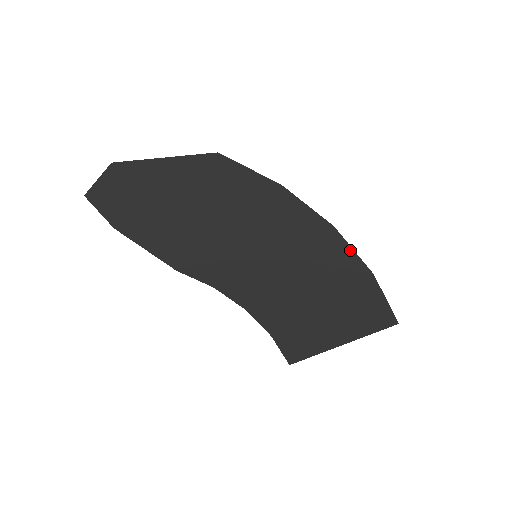
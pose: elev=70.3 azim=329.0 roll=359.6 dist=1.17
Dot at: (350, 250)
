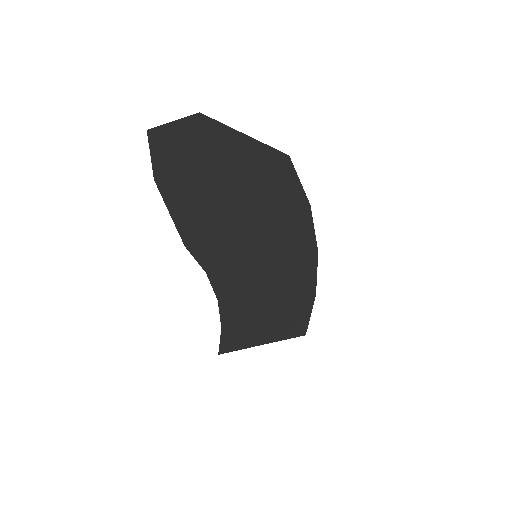
Dot at: (315, 273)
